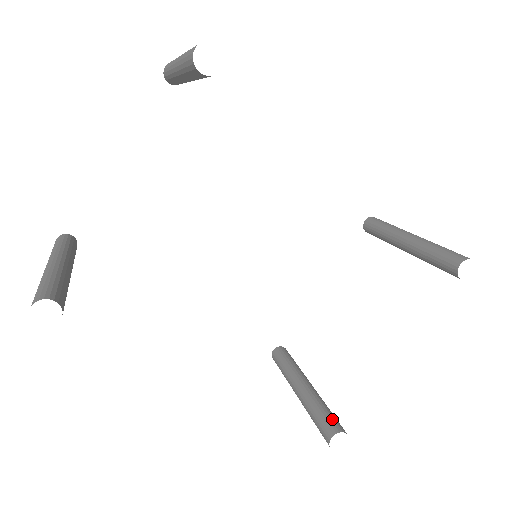
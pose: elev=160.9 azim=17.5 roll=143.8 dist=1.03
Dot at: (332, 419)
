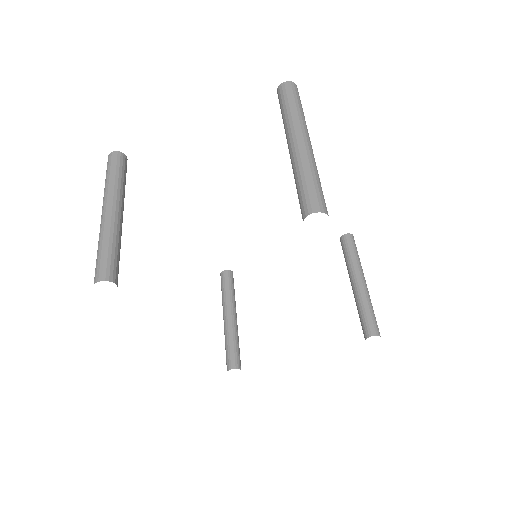
Dot at: (238, 356)
